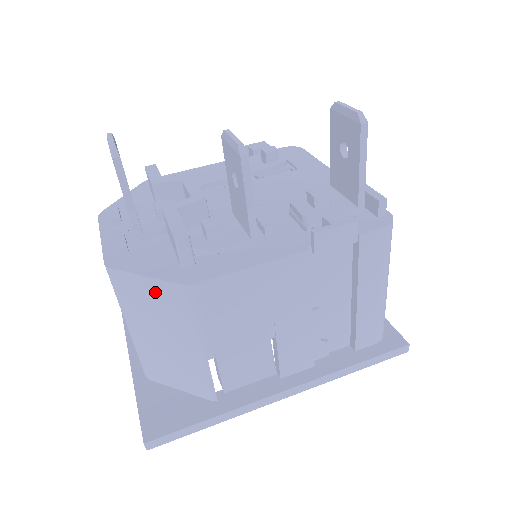
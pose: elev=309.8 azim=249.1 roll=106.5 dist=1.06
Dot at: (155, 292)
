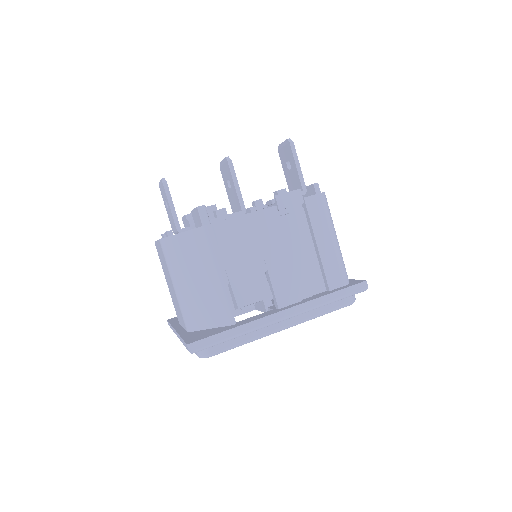
Dot at: (189, 242)
